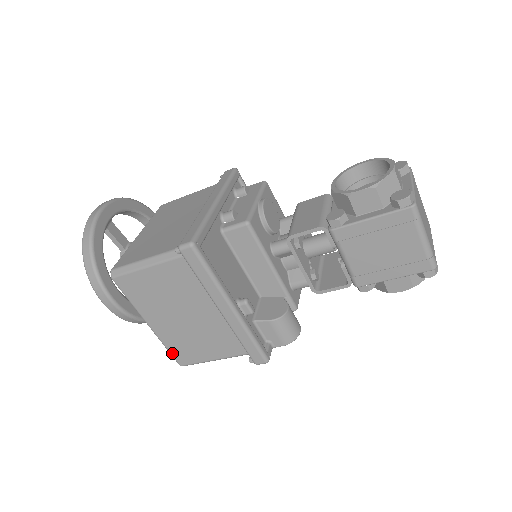
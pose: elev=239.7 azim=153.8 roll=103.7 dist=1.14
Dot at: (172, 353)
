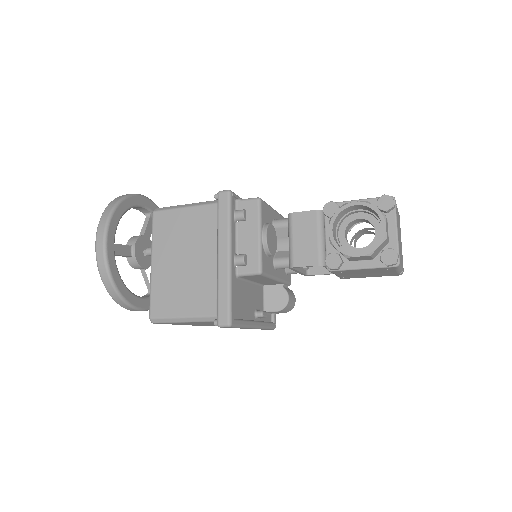
Dot at: occluded
